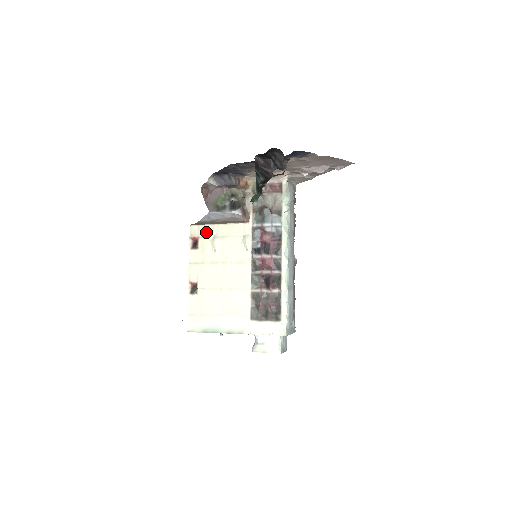
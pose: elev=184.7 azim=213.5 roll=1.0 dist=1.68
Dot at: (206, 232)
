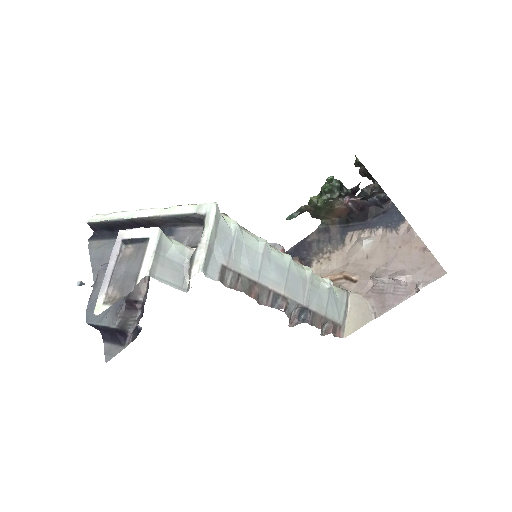
Dot at: occluded
